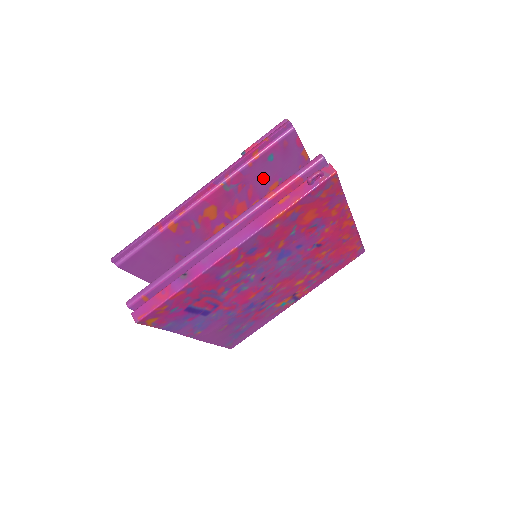
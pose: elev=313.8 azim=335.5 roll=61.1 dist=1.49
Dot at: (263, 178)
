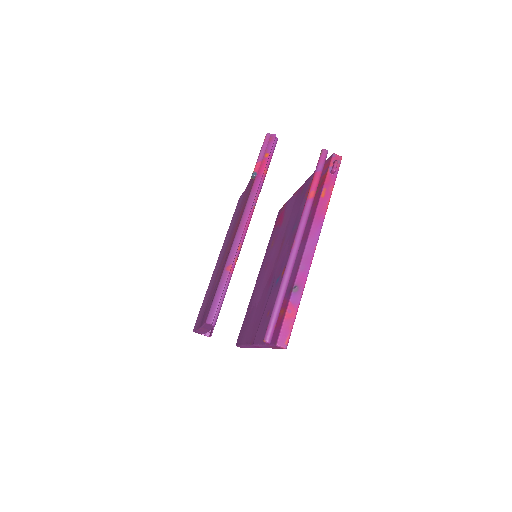
Dot at: occluded
